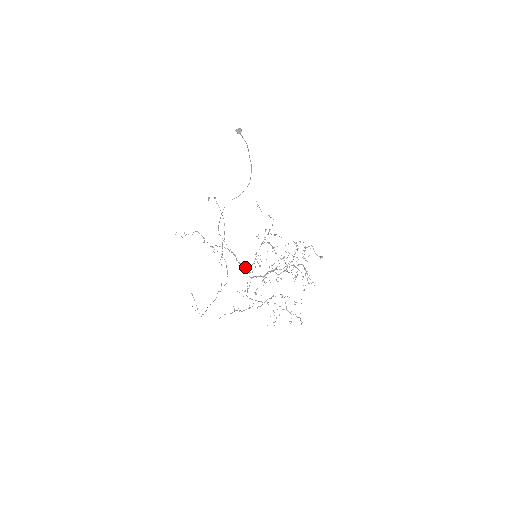
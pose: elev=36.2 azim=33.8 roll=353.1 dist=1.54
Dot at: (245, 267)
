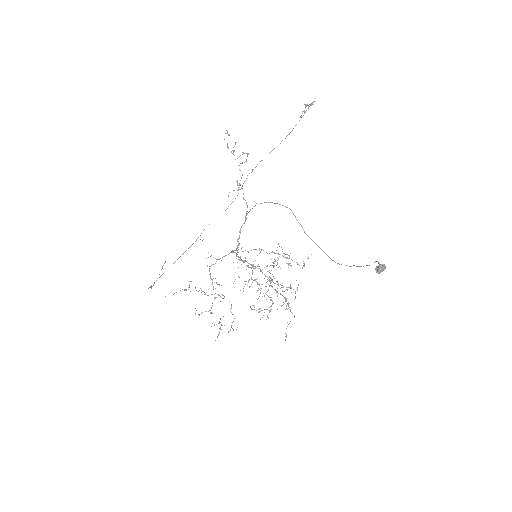
Dot at: occluded
